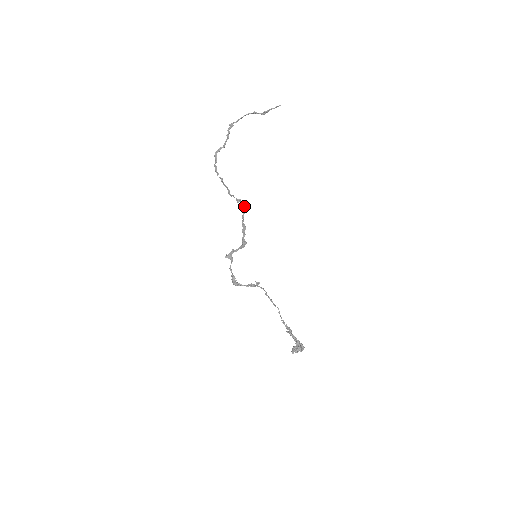
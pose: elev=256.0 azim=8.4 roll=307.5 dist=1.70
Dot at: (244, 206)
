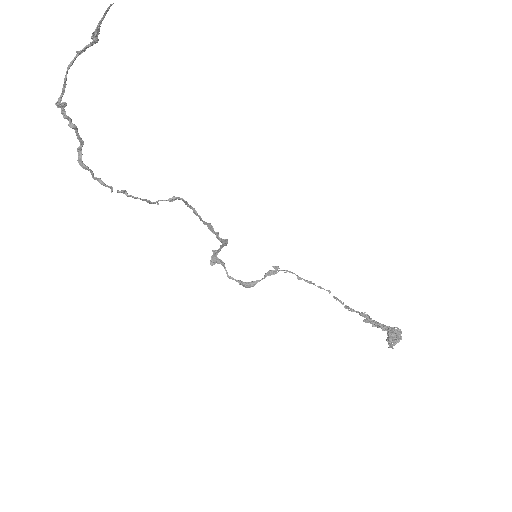
Dot at: (187, 203)
